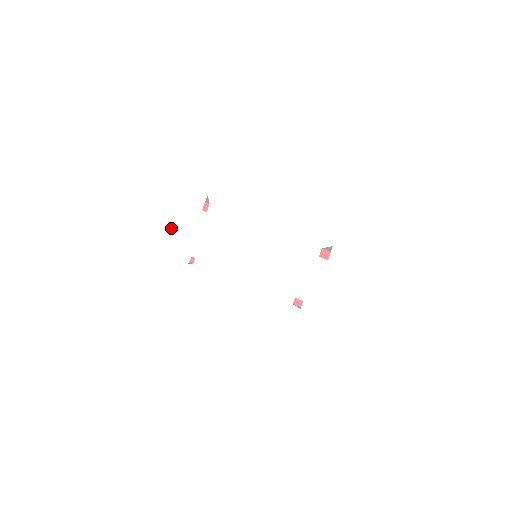
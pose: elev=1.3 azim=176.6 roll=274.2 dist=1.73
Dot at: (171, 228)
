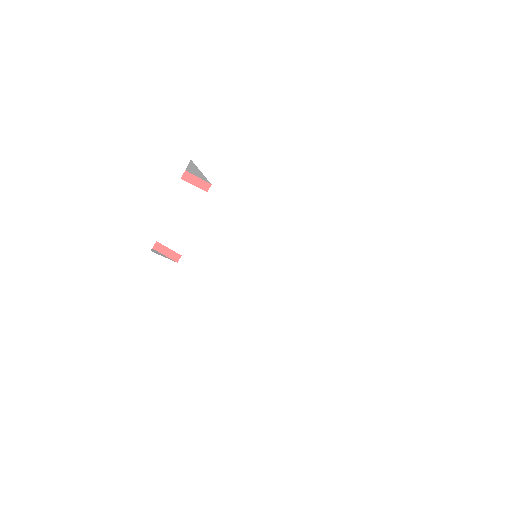
Dot at: (136, 200)
